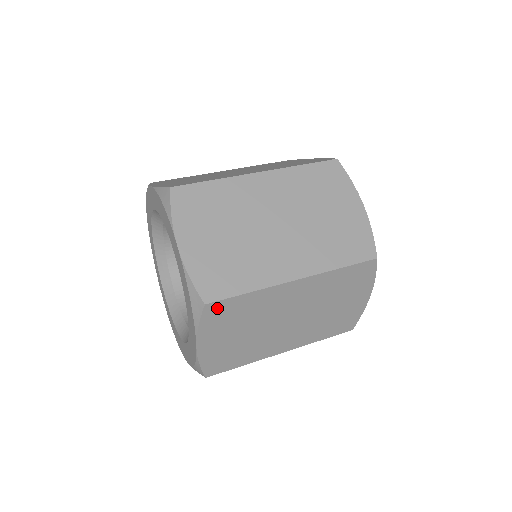
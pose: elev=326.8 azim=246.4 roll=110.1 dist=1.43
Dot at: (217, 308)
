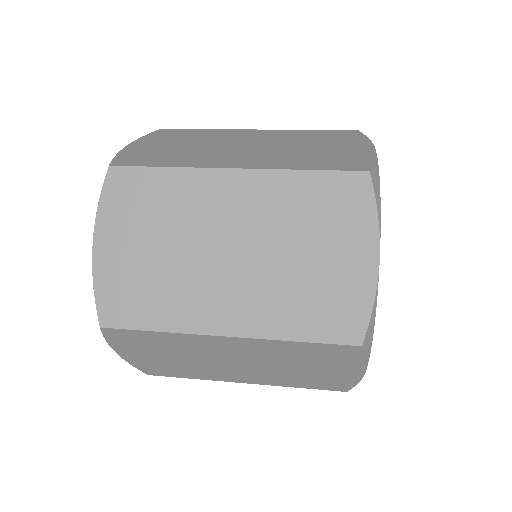
Dot at: (124, 180)
